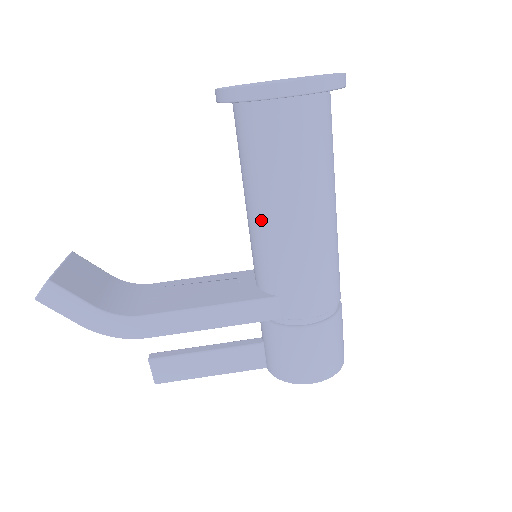
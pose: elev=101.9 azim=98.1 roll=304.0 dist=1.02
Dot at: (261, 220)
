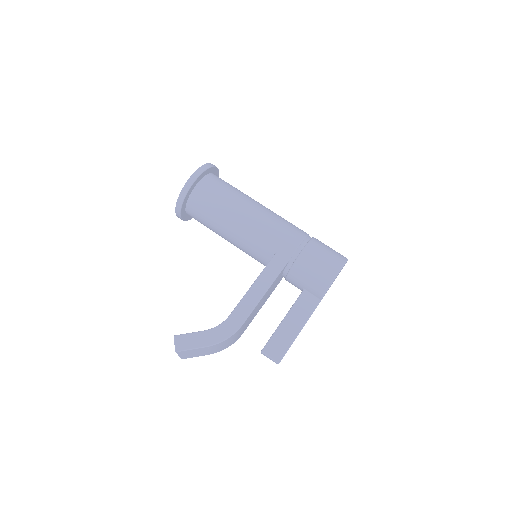
Dot at: (237, 231)
